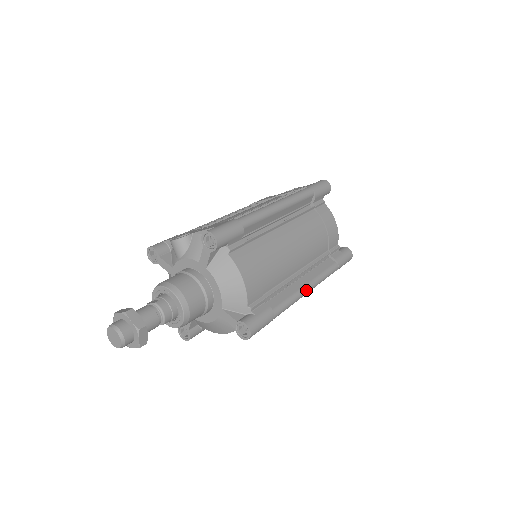
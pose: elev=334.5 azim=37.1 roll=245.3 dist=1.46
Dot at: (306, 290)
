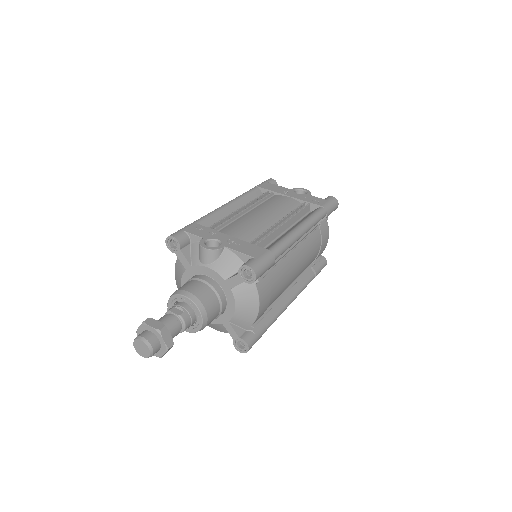
Dot at: occluded
